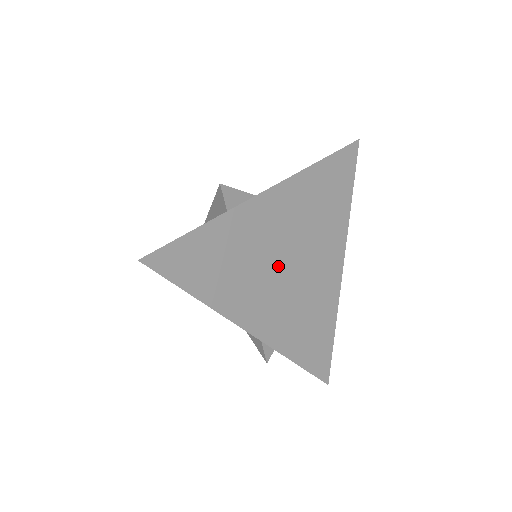
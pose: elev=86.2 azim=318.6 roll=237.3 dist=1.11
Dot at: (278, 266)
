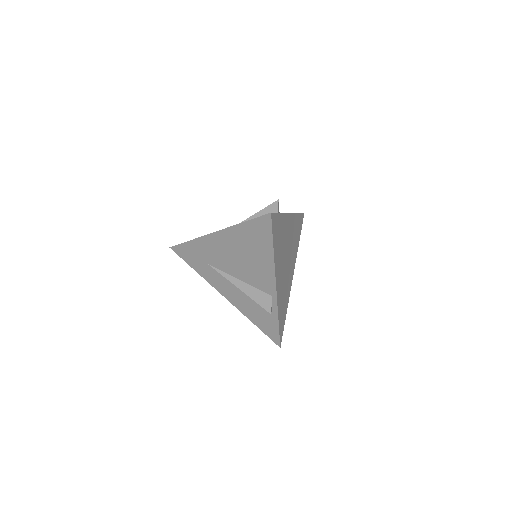
Dot at: (285, 257)
